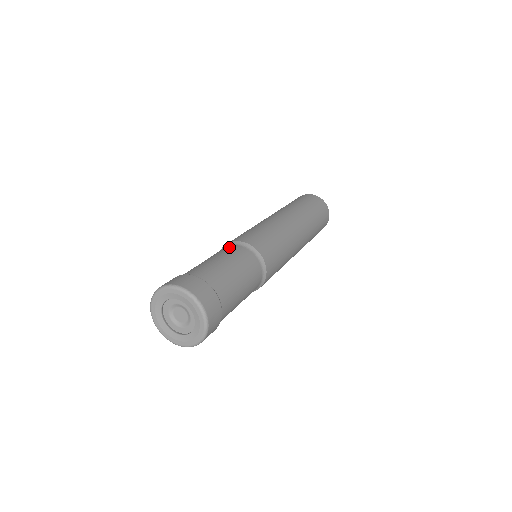
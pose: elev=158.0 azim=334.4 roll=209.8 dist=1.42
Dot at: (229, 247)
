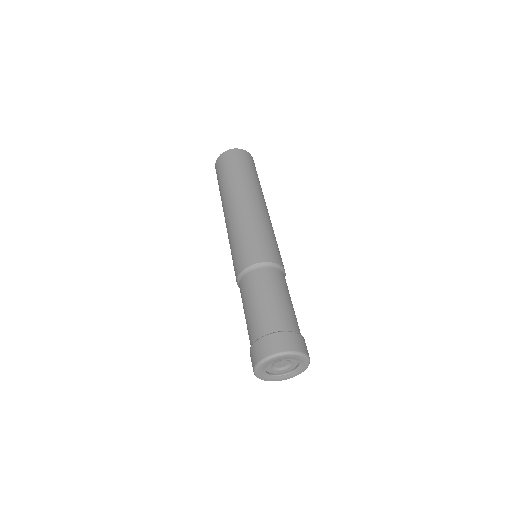
Dot at: (242, 285)
